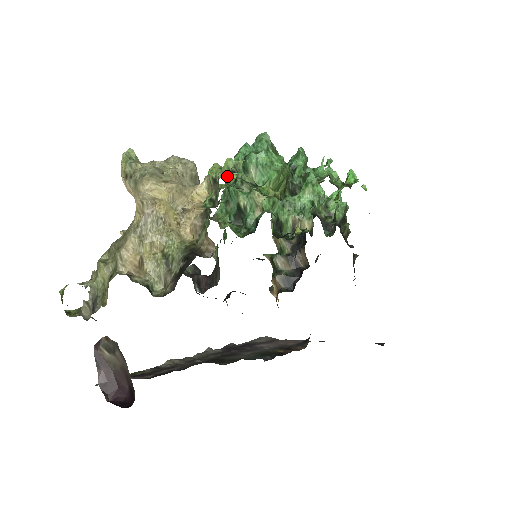
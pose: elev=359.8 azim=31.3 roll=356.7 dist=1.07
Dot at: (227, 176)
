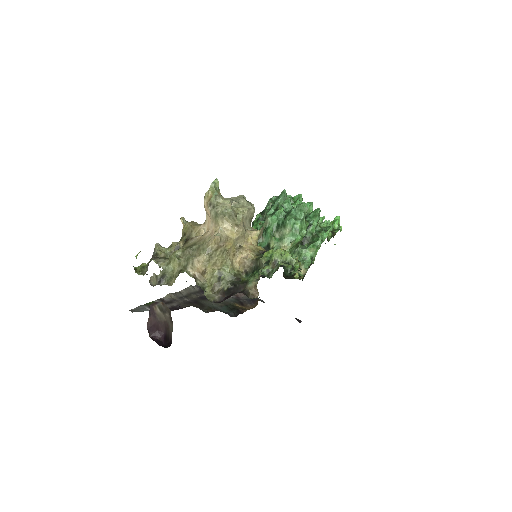
Dot at: (269, 220)
